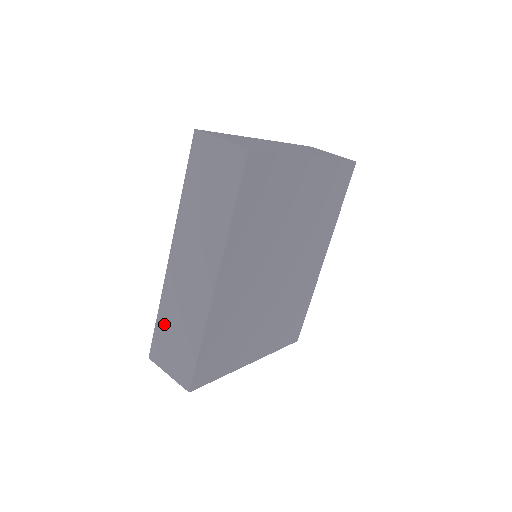
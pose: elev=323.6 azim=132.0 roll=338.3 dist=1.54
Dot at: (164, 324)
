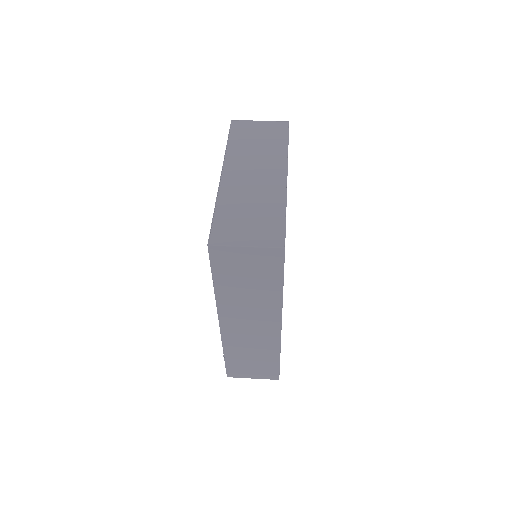
Dot at: (235, 359)
